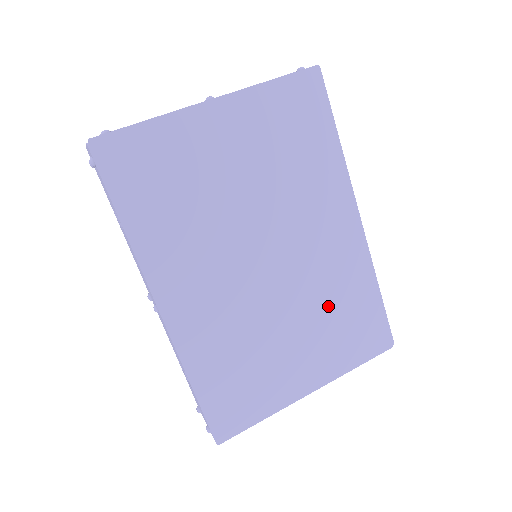
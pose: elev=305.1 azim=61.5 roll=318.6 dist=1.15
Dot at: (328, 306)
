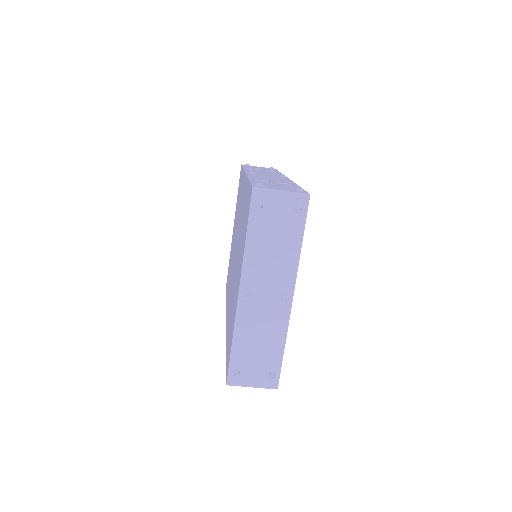
Dot at: occluded
